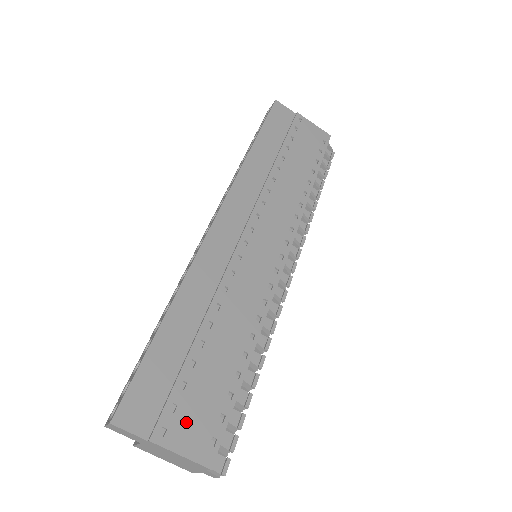
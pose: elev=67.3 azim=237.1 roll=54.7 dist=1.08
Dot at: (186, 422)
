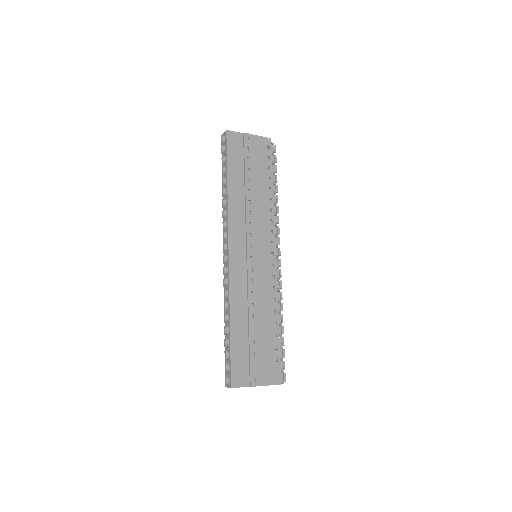
Dot at: (262, 370)
